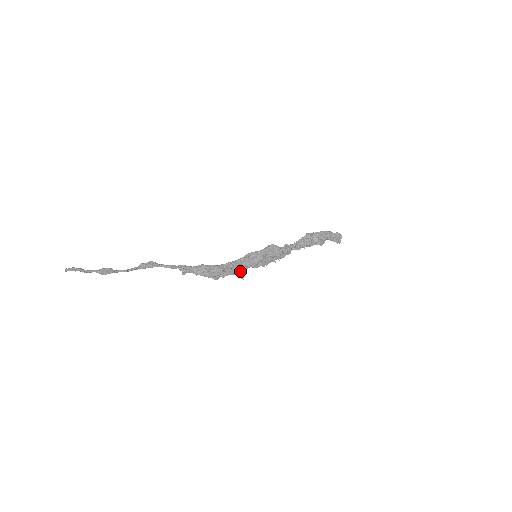
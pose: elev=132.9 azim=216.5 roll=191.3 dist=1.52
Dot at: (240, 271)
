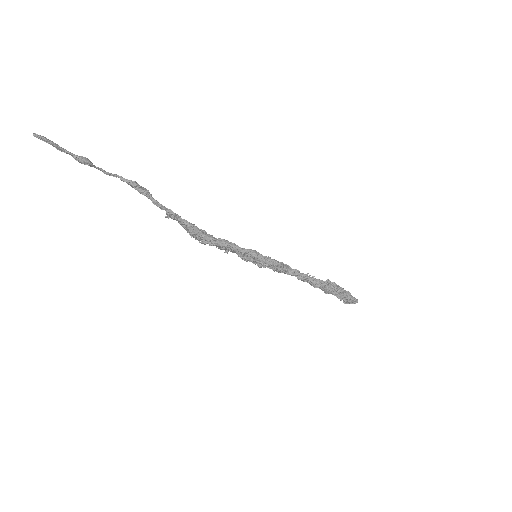
Dot at: (229, 249)
